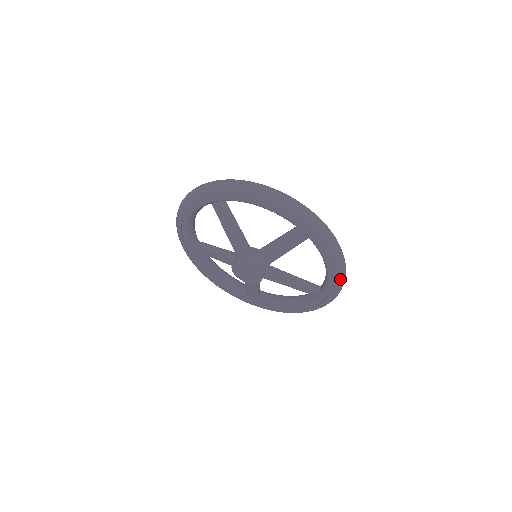
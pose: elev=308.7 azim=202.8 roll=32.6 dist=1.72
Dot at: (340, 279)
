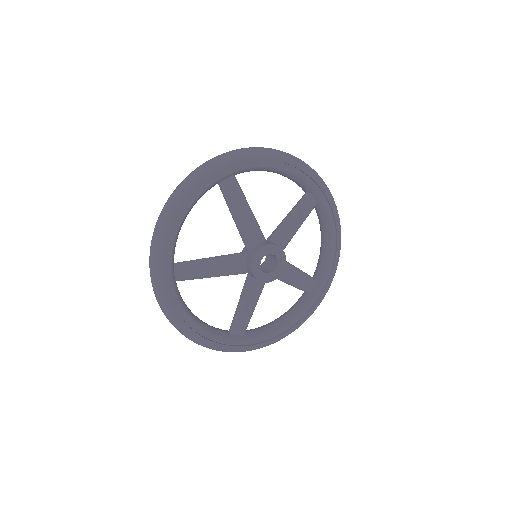
Dot at: occluded
